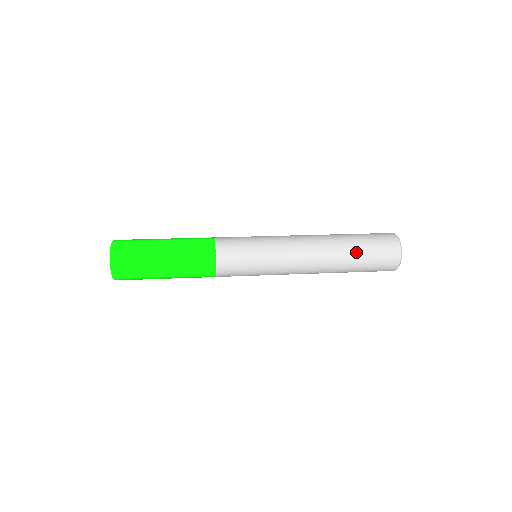
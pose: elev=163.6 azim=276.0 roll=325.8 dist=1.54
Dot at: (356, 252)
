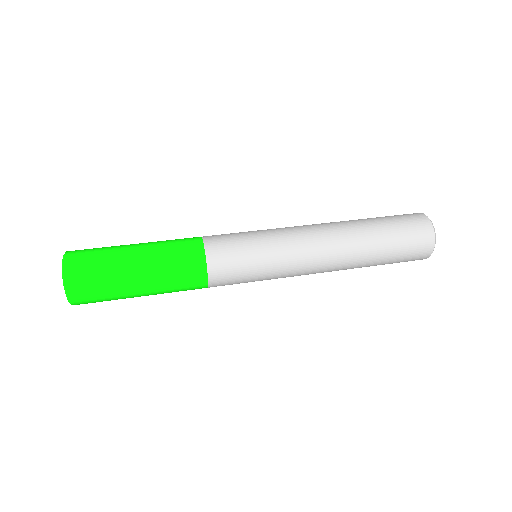
Dot at: (379, 262)
